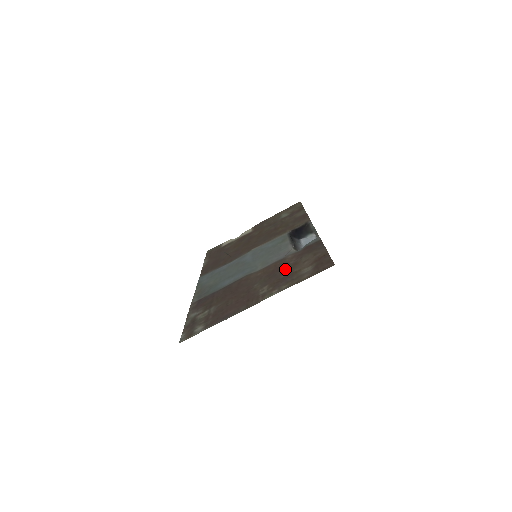
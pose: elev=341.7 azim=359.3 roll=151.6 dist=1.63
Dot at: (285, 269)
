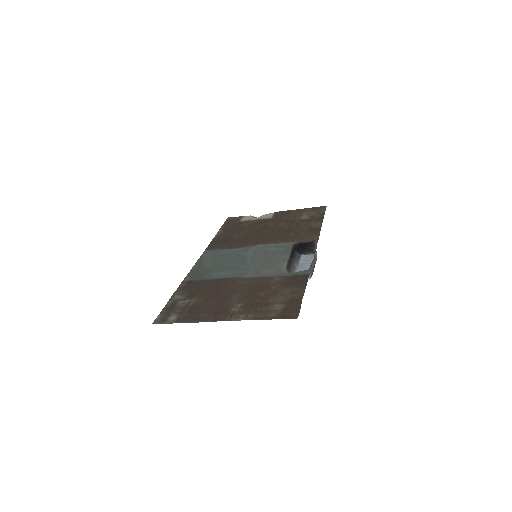
Dot at: (264, 293)
